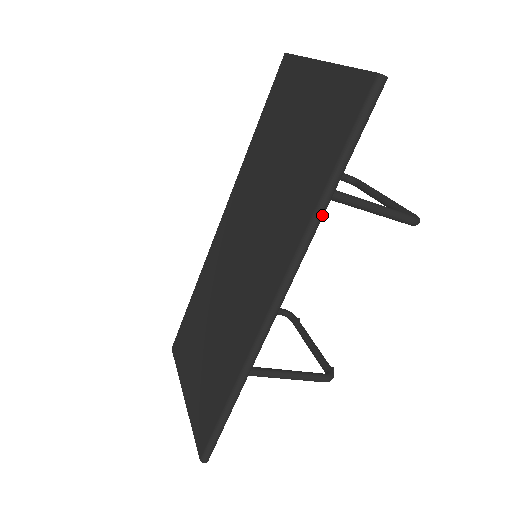
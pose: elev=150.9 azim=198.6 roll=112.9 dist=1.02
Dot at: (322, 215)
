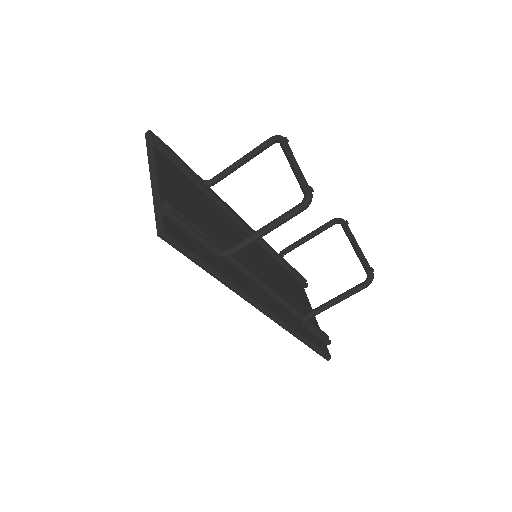
Dot at: (228, 284)
